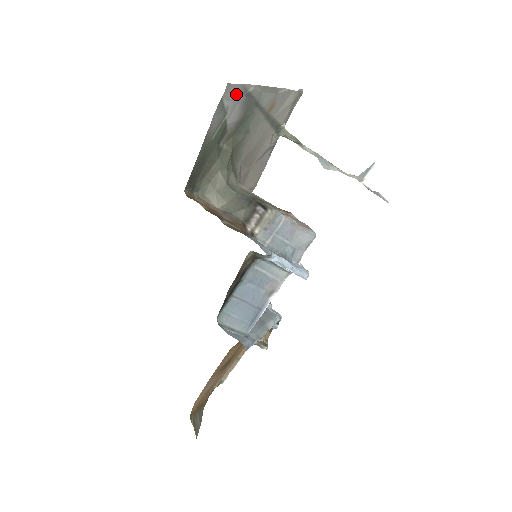
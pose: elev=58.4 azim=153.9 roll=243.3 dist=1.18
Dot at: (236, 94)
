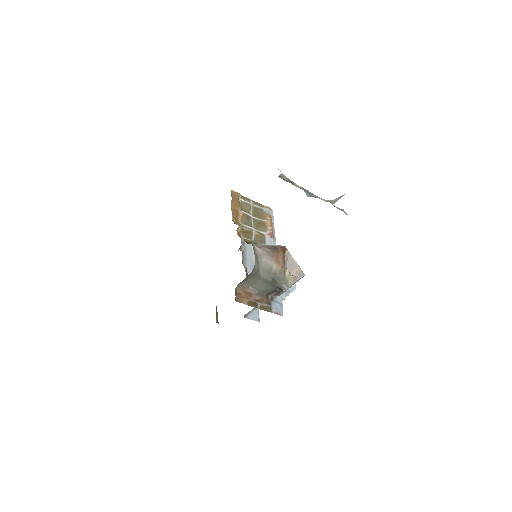
Dot at: occluded
